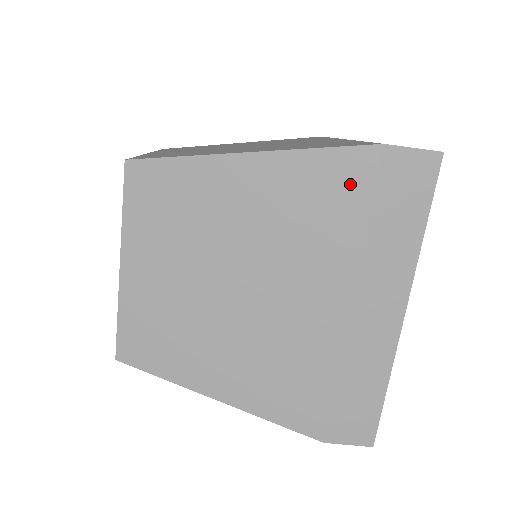
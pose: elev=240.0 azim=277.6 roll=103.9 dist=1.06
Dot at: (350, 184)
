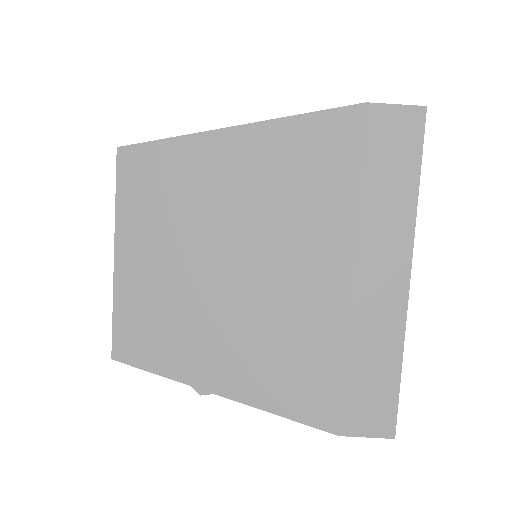
Dot at: (337, 146)
